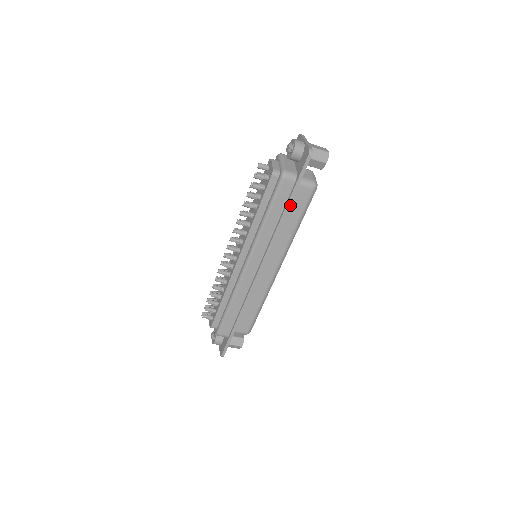
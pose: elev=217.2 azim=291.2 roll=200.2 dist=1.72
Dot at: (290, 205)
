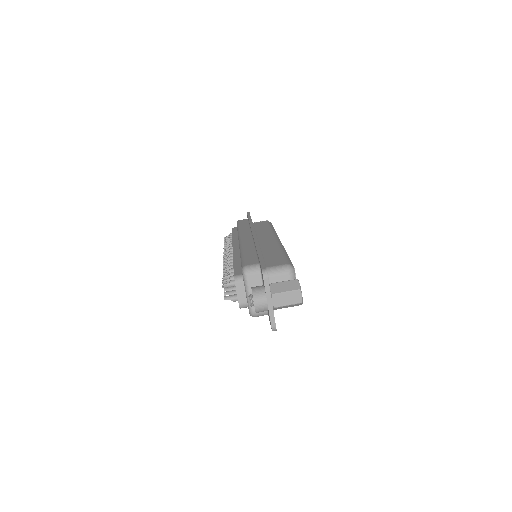
Dot at: (256, 226)
